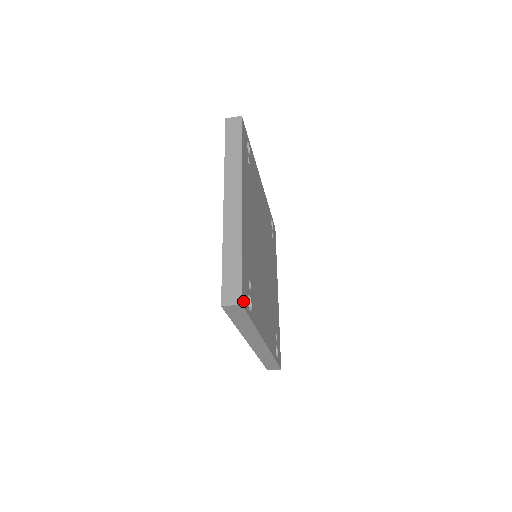
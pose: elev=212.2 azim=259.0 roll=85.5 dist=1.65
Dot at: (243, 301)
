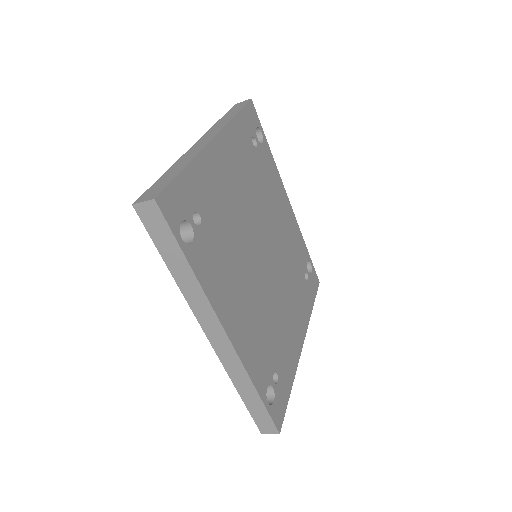
Dot at: (162, 203)
